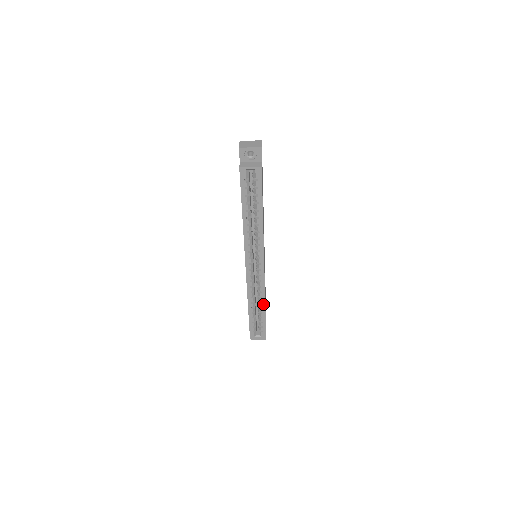
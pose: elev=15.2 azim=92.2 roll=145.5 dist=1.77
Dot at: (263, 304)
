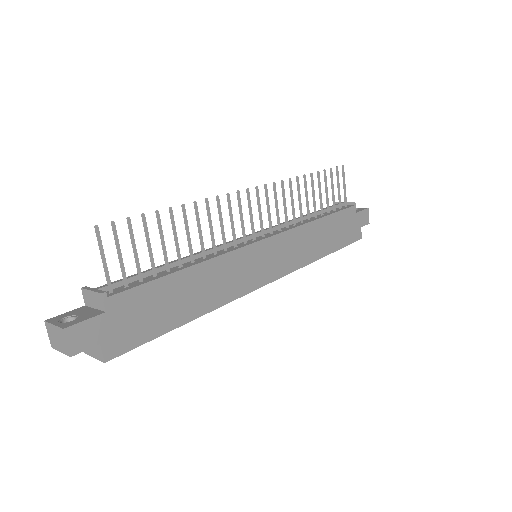
Dot at: (317, 258)
